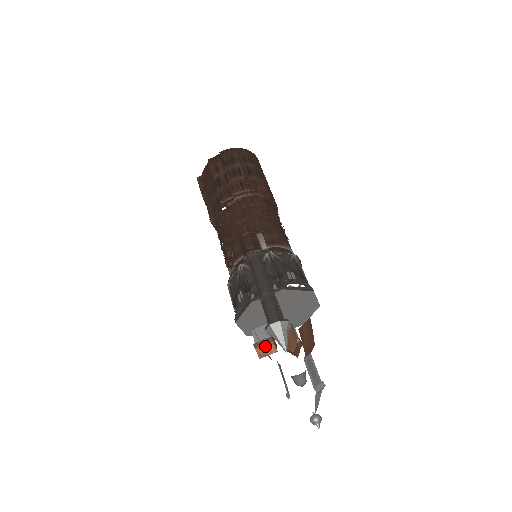
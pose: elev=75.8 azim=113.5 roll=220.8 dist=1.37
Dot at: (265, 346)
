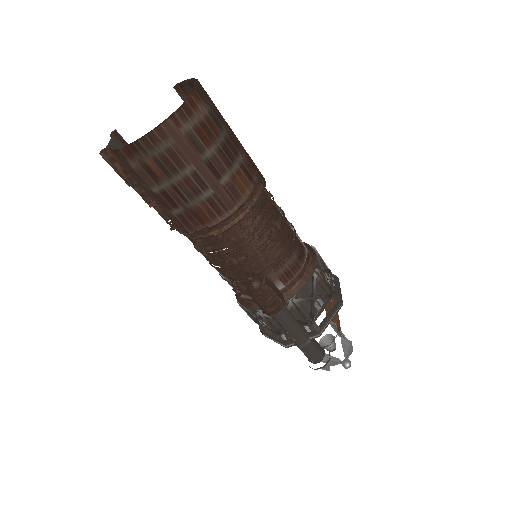
Dot at: occluded
